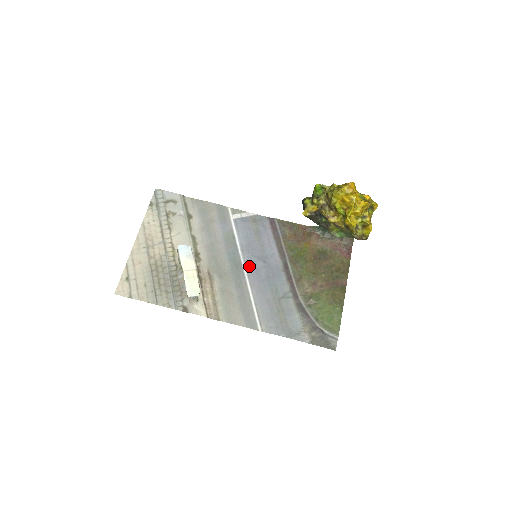
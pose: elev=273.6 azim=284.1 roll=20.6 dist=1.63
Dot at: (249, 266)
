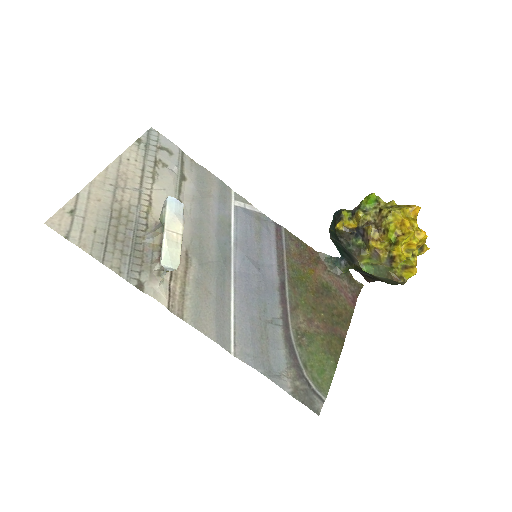
Dot at: (239, 267)
